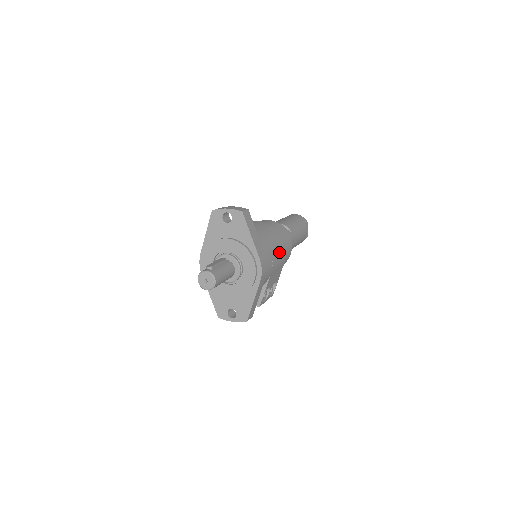
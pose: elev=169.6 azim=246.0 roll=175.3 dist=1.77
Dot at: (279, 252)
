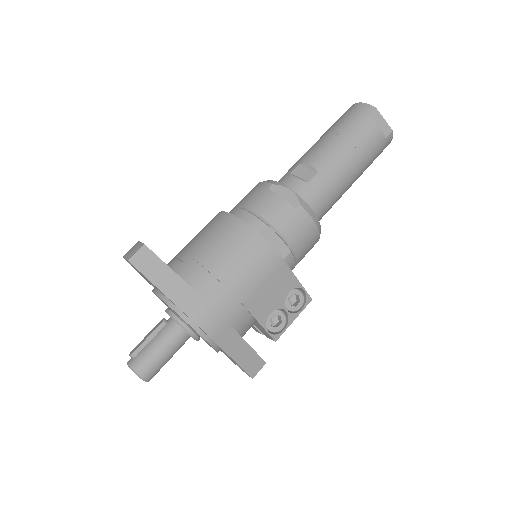
Dot at: (249, 262)
